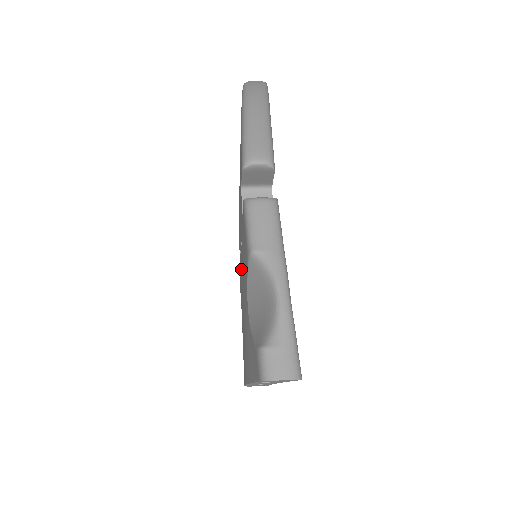
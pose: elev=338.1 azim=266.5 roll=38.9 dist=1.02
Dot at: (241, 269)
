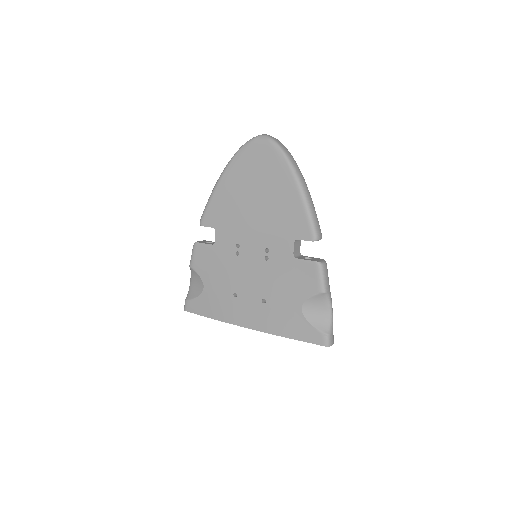
Dot at: (249, 264)
